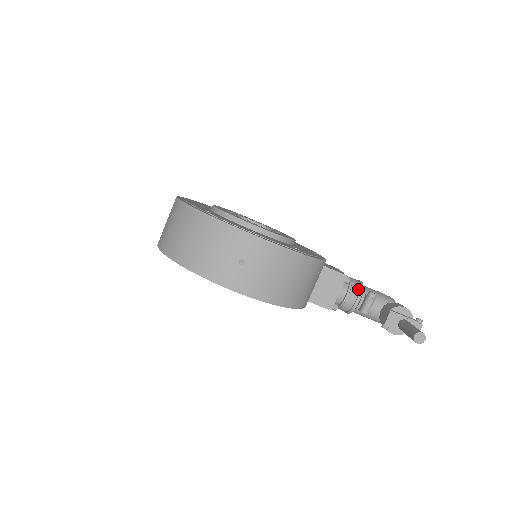
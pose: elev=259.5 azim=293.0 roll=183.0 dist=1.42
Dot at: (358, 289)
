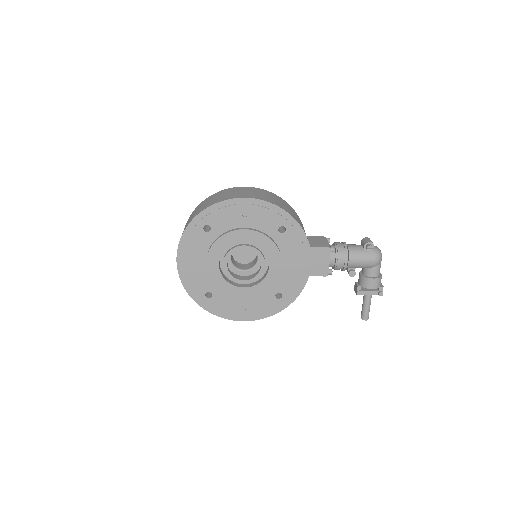
Dot at: (341, 269)
